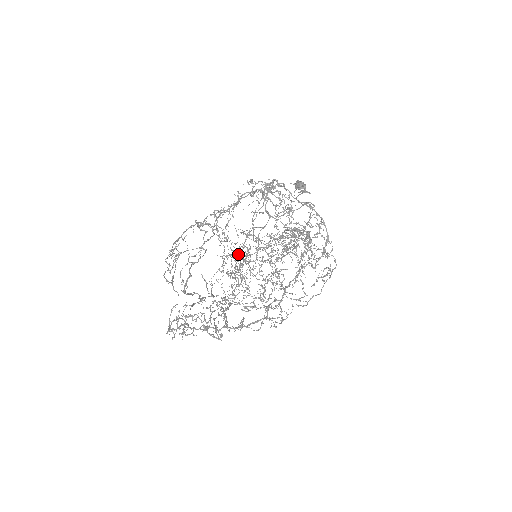
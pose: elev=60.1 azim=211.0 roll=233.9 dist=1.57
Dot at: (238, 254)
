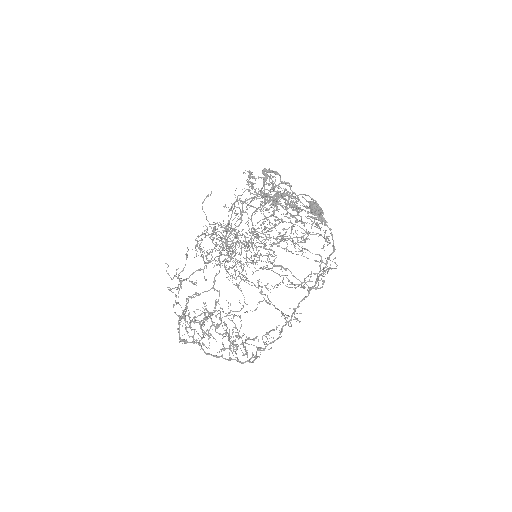
Dot at: occluded
